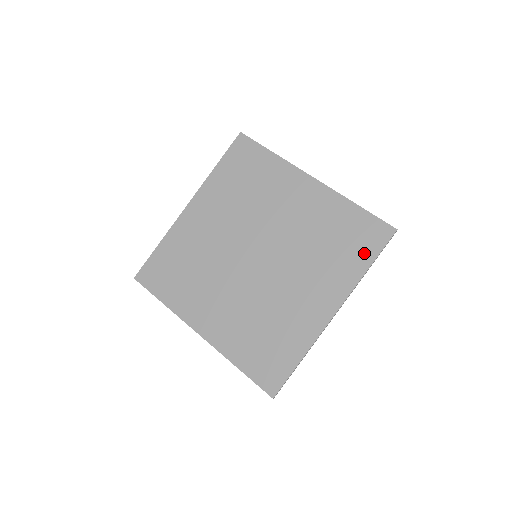
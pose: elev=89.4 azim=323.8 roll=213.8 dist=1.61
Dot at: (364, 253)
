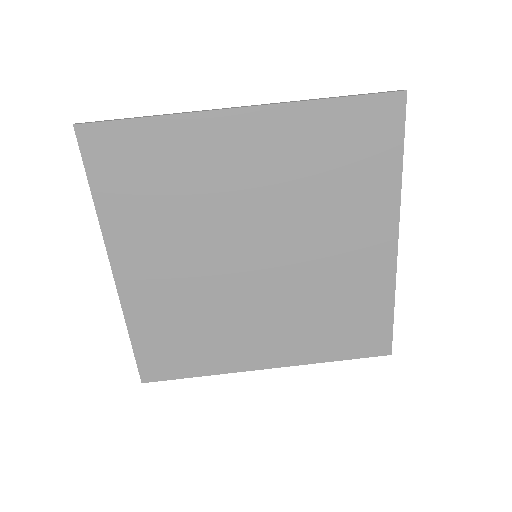
Dot at: (347, 348)
